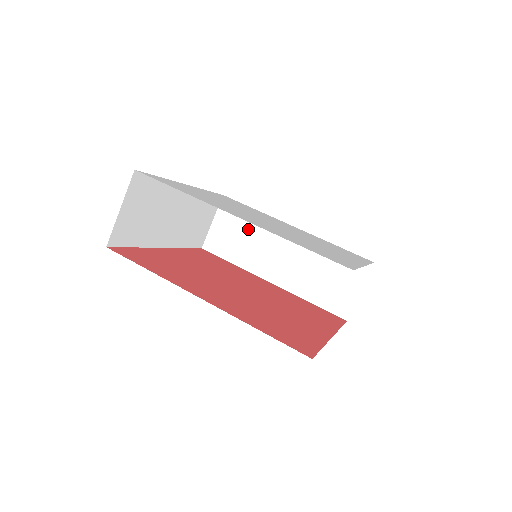
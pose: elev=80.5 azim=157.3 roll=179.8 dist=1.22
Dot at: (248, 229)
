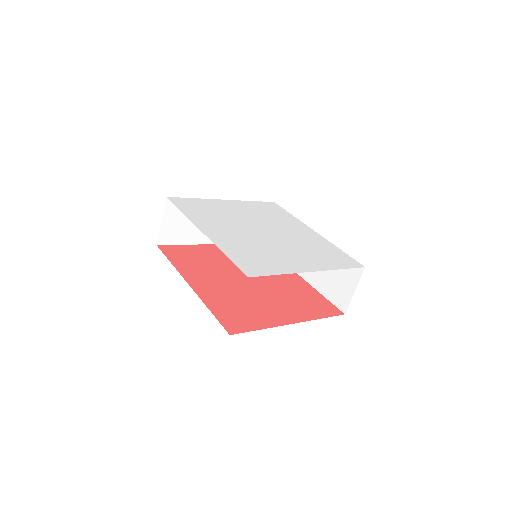
Dot at: occluded
